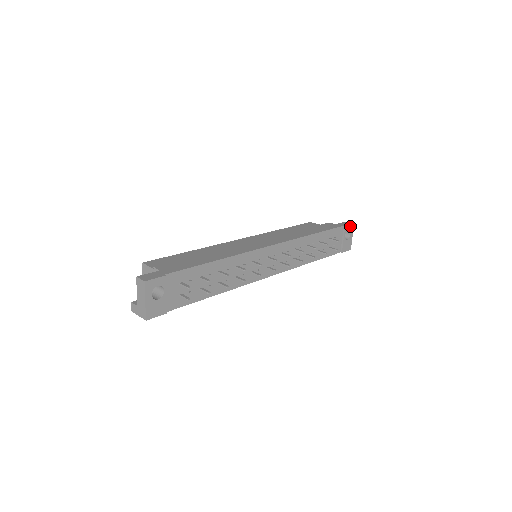
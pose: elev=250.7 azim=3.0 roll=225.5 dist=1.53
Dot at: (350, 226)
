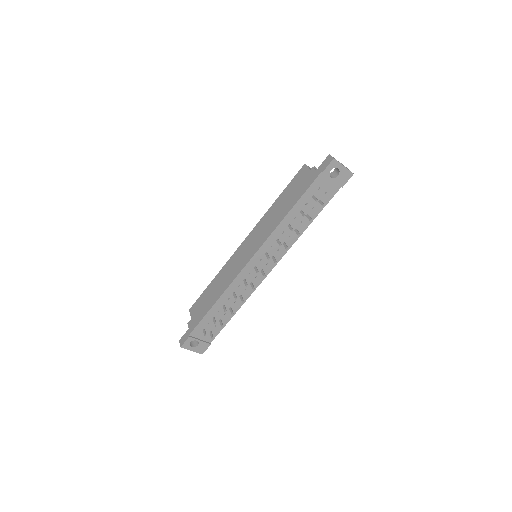
Dot at: (330, 165)
